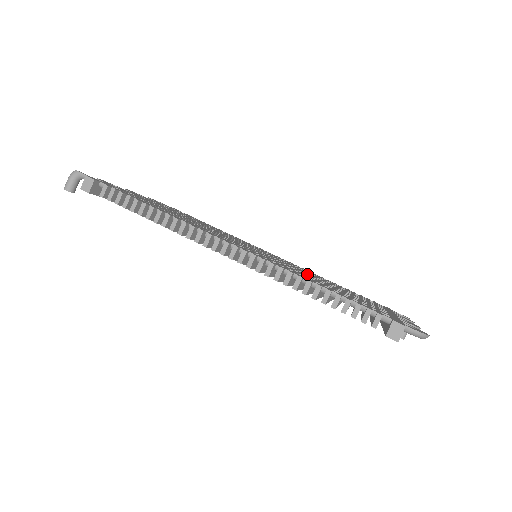
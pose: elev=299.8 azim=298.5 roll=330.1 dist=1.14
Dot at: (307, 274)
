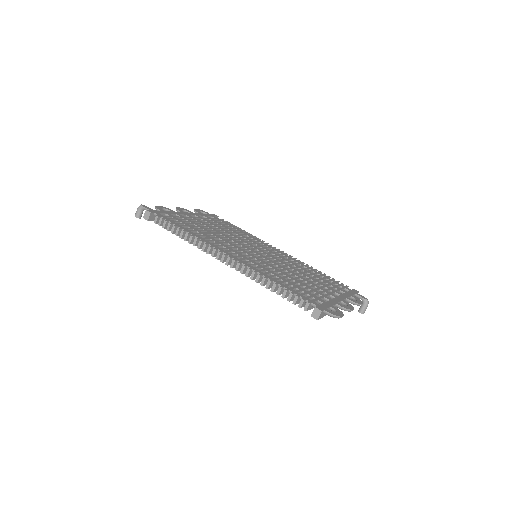
Dot at: (286, 270)
